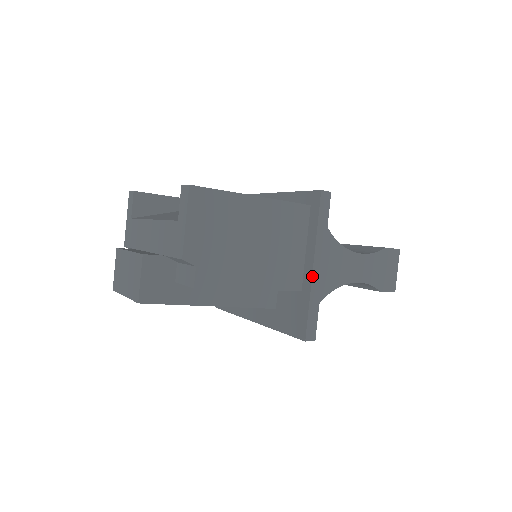
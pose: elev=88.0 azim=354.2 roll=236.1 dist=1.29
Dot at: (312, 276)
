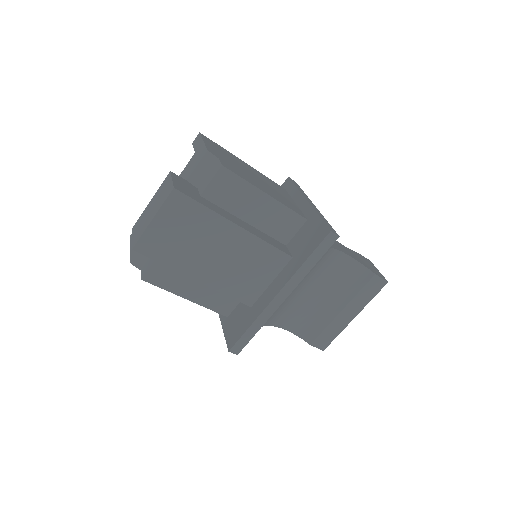
Dot at: (310, 204)
